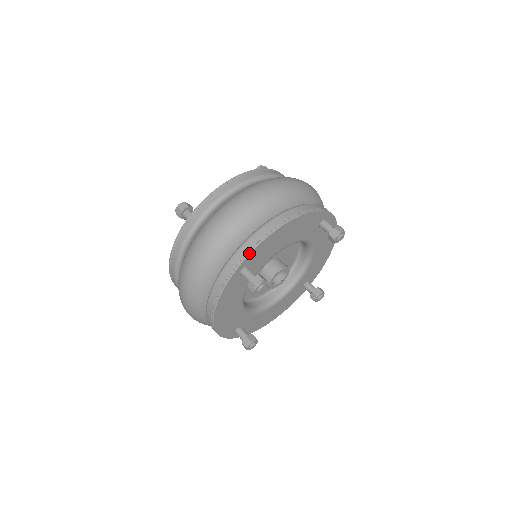
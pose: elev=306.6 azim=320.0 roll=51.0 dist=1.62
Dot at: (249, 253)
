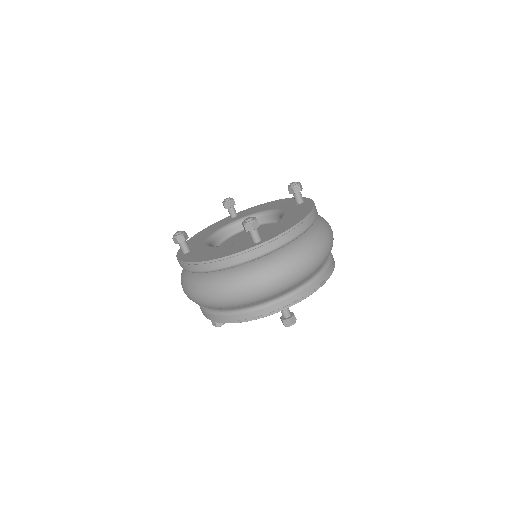
Dot at: occluded
